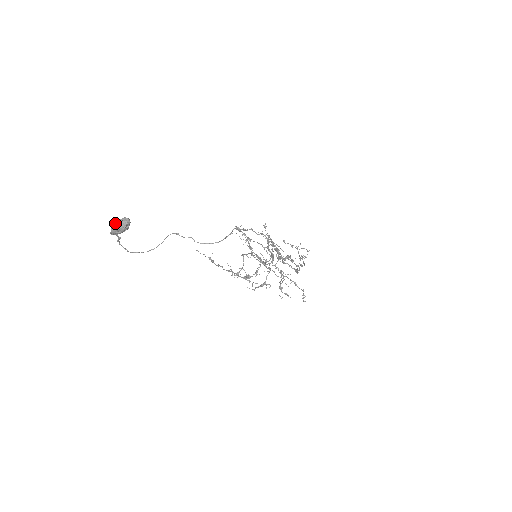
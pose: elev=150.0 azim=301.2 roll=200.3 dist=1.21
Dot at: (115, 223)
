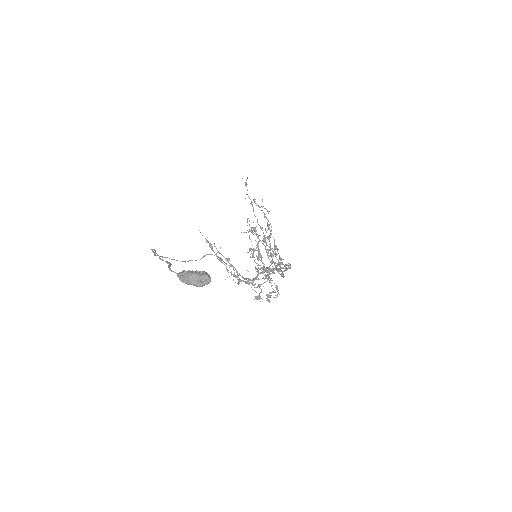
Dot at: (193, 277)
